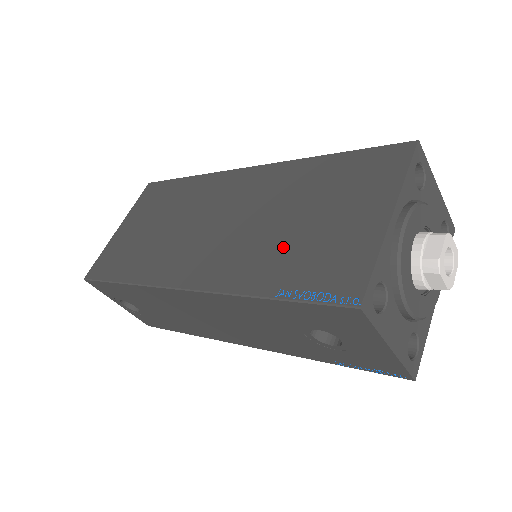
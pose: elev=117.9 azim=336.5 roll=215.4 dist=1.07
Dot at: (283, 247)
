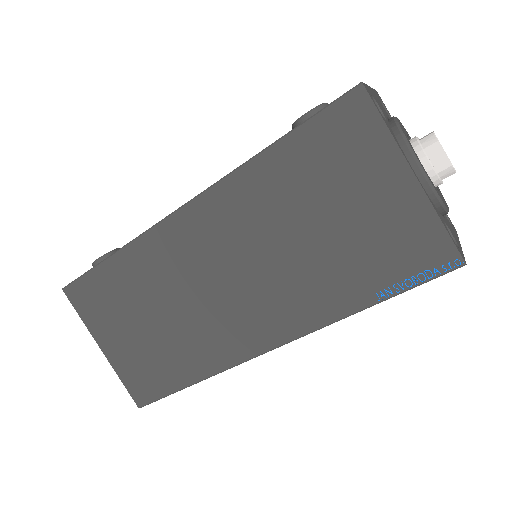
Dot at: (335, 260)
